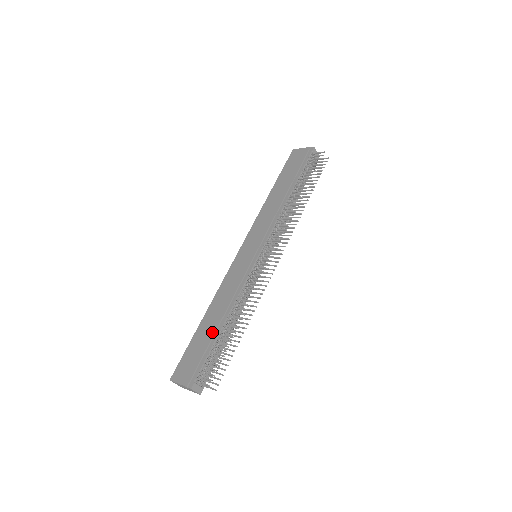
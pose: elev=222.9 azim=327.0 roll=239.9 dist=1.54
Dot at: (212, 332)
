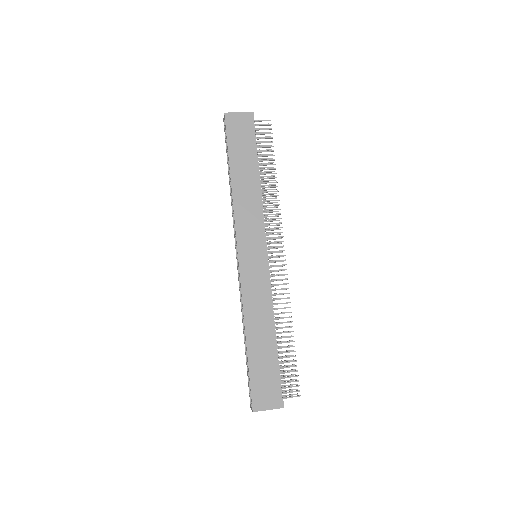
Dot at: (270, 351)
